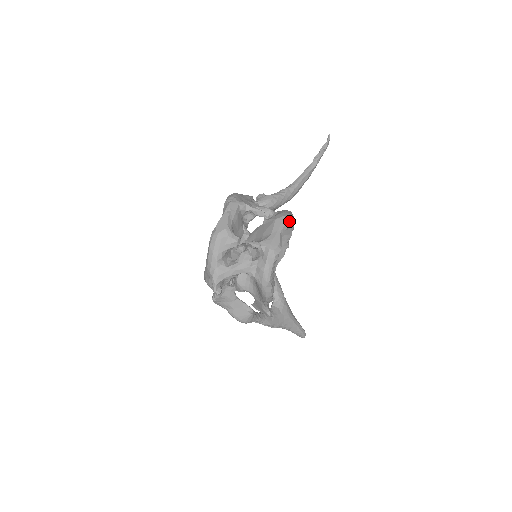
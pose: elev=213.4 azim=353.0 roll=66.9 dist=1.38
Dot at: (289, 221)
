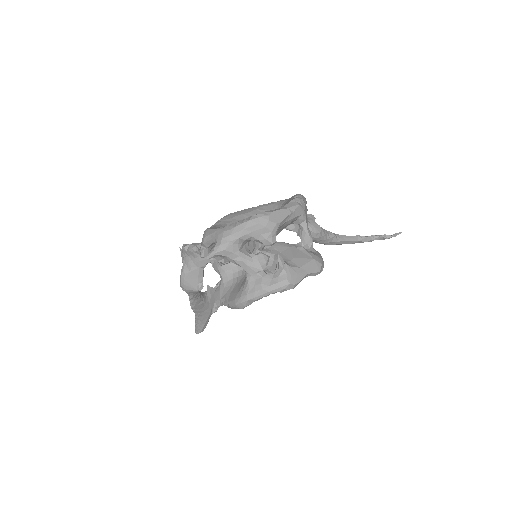
Dot at: (320, 272)
